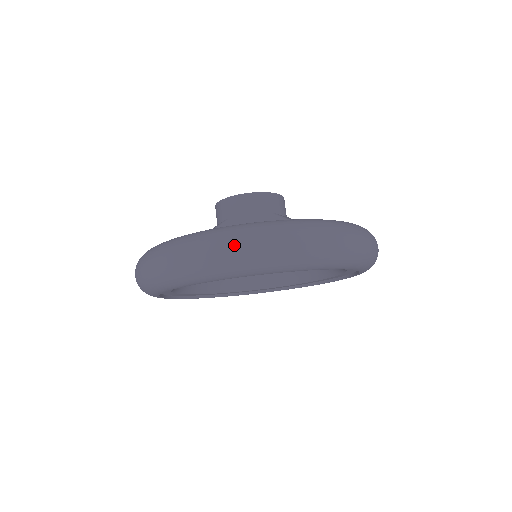
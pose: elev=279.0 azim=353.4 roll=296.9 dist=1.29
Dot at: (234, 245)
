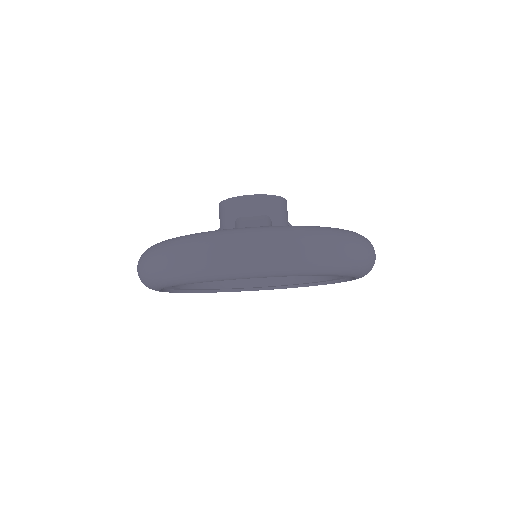
Dot at: (138, 266)
